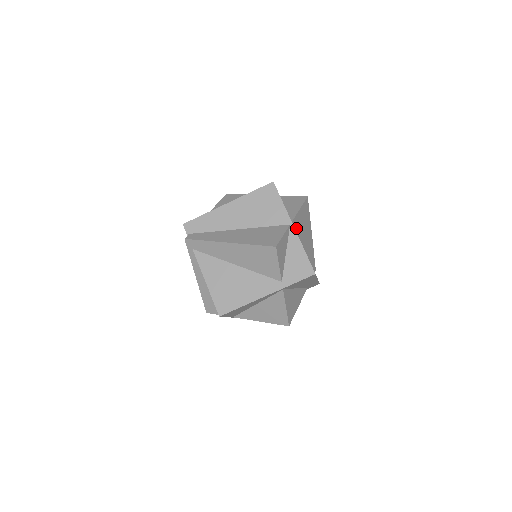
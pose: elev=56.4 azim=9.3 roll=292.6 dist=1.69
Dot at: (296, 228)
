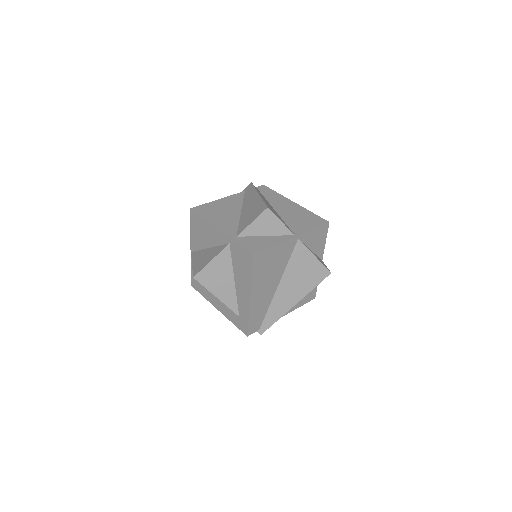
Dot at: (295, 254)
